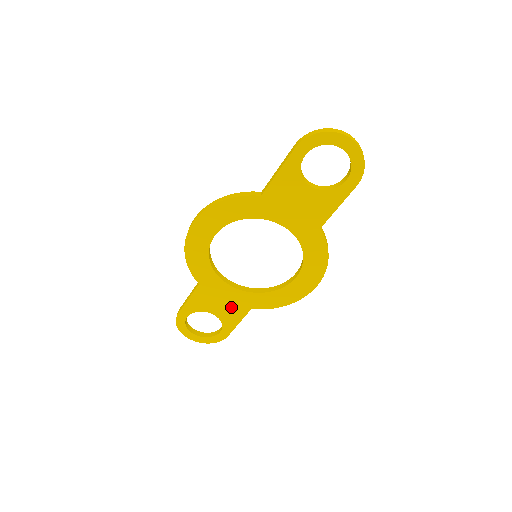
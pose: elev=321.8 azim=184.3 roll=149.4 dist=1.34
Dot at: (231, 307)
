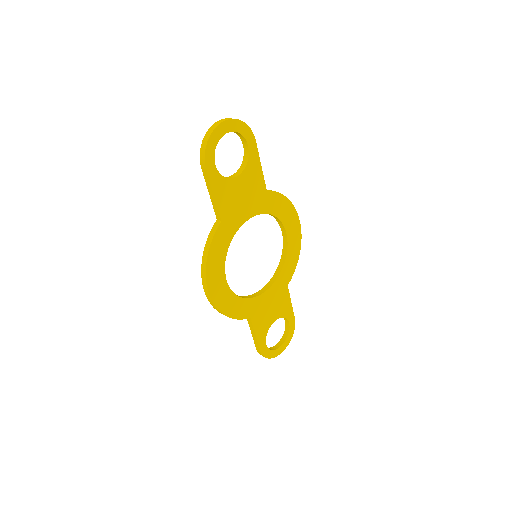
Dot at: (278, 302)
